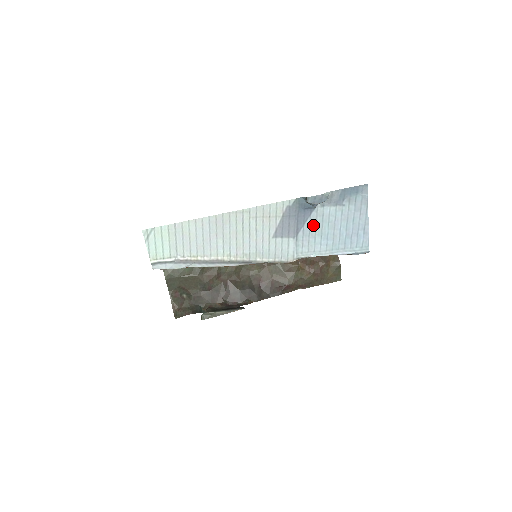
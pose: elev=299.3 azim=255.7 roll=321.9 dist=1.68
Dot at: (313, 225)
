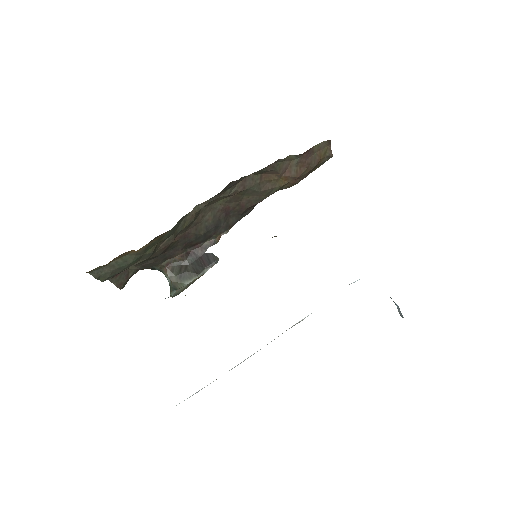
Dot at: occluded
